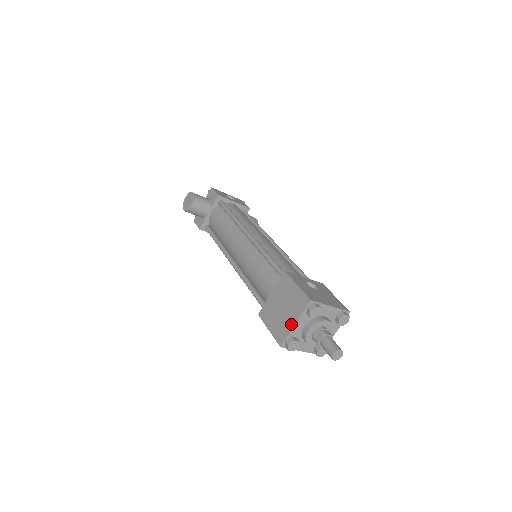
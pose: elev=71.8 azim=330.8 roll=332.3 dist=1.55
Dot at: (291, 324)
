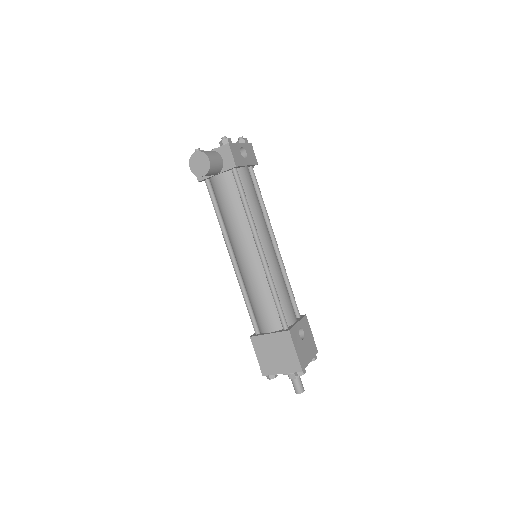
Dot at: (279, 371)
